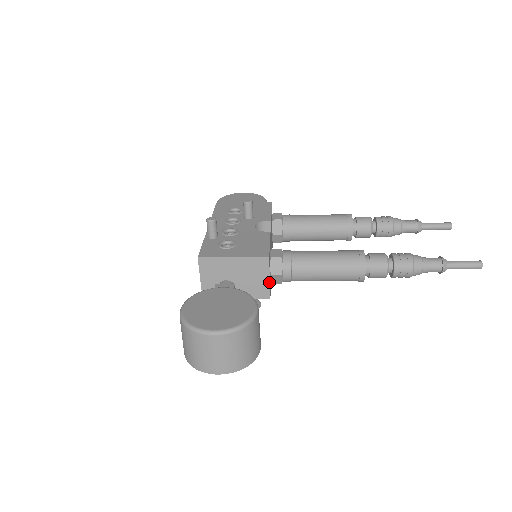
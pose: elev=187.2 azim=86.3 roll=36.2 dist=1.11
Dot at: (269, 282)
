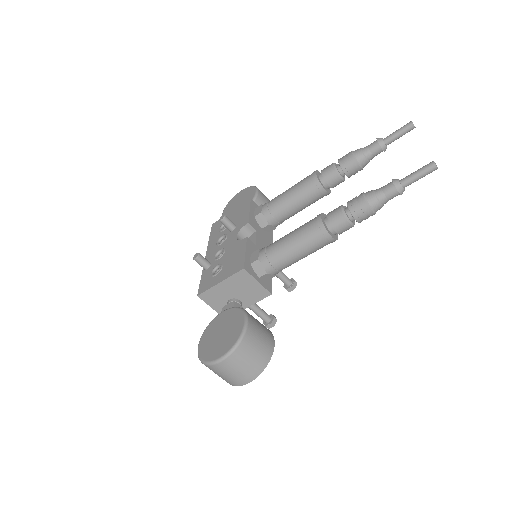
Dot at: (260, 284)
